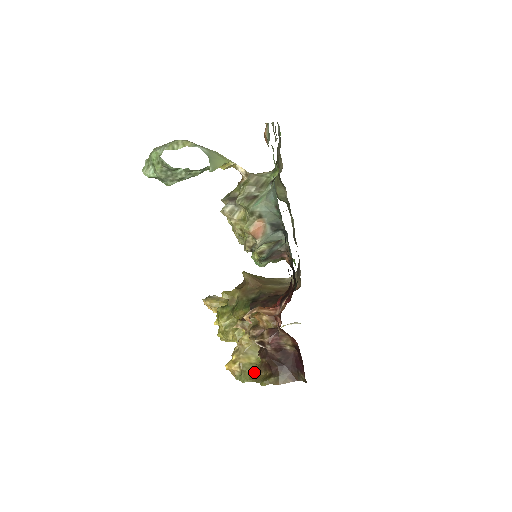
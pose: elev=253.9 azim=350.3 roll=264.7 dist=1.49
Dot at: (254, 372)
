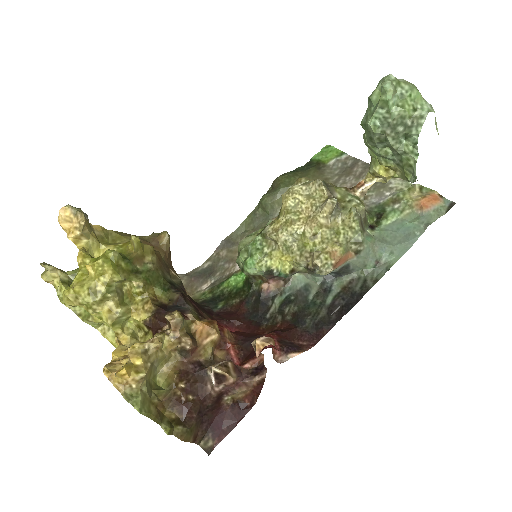
Dot at: (155, 402)
